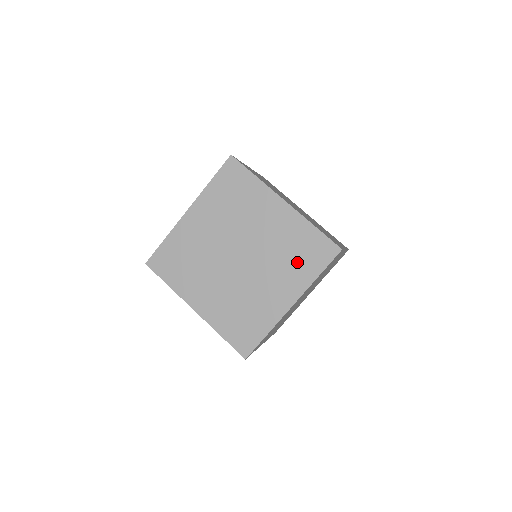
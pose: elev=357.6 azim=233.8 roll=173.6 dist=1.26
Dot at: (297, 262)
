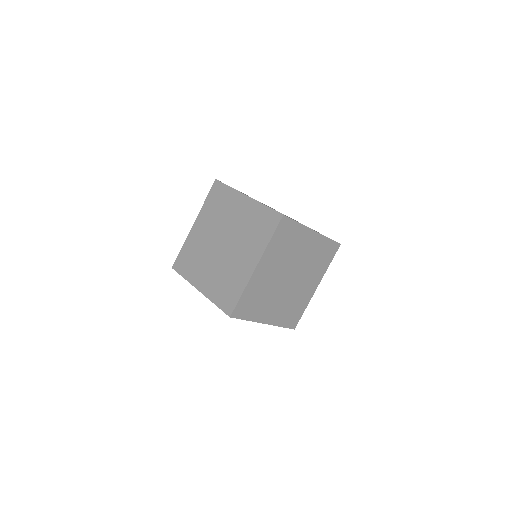
Dot at: (257, 234)
